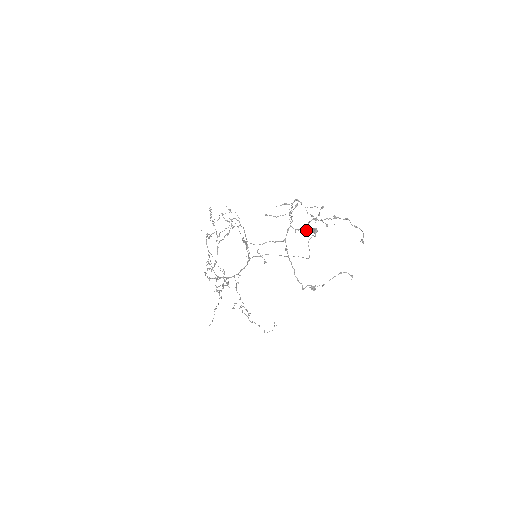
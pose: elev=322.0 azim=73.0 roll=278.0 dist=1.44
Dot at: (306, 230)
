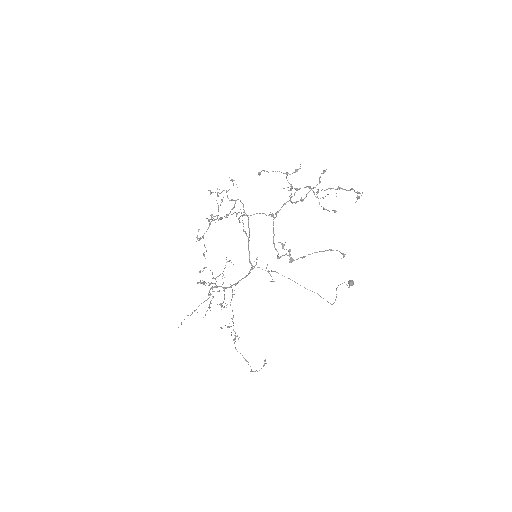
Dot at: (302, 199)
